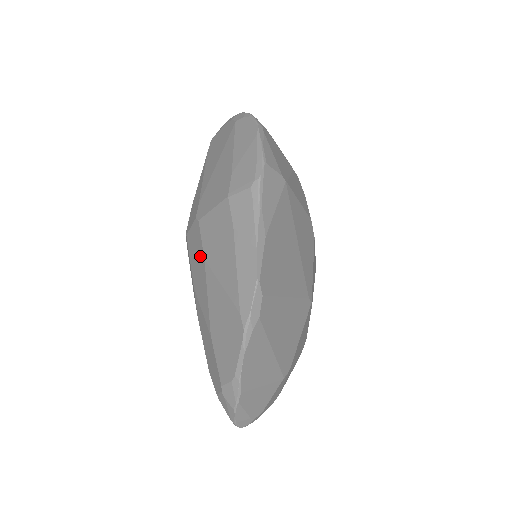
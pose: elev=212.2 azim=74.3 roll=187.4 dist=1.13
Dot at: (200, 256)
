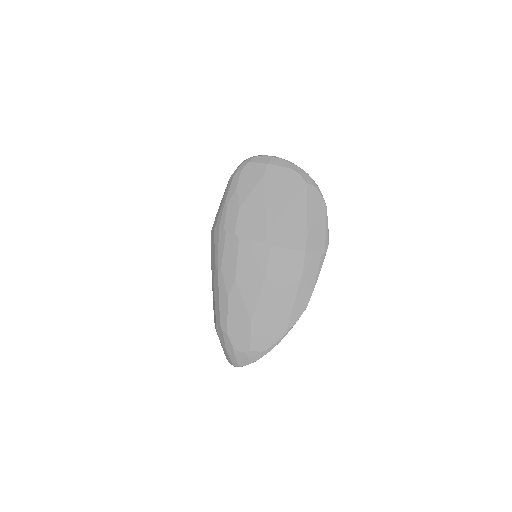
Dot at: (260, 269)
